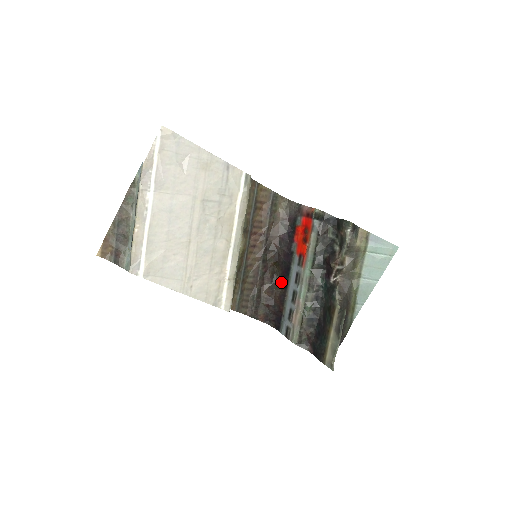
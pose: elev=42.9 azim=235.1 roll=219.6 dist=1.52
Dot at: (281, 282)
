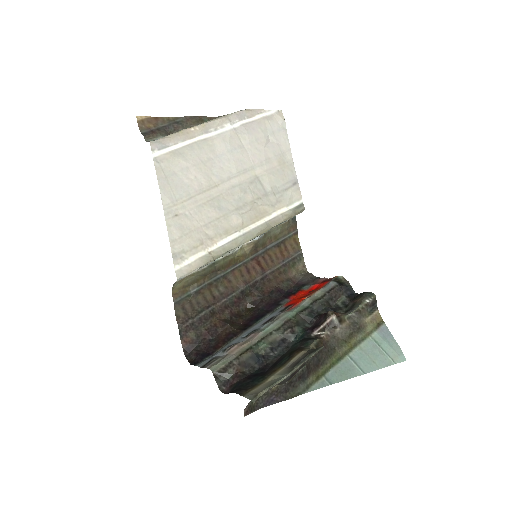
Dot at: (241, 325)
